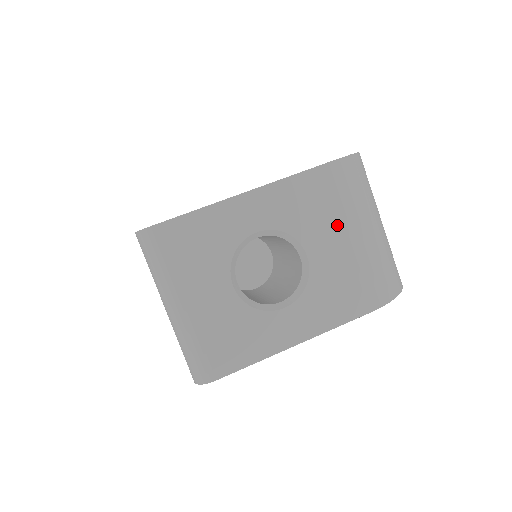
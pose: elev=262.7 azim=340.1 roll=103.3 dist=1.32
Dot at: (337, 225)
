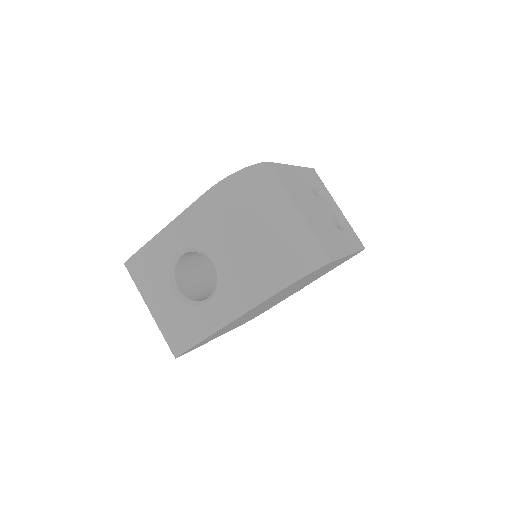
Dot at: (227, 234)
